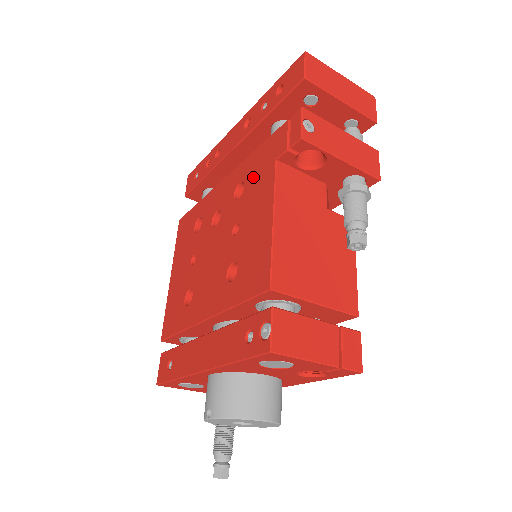
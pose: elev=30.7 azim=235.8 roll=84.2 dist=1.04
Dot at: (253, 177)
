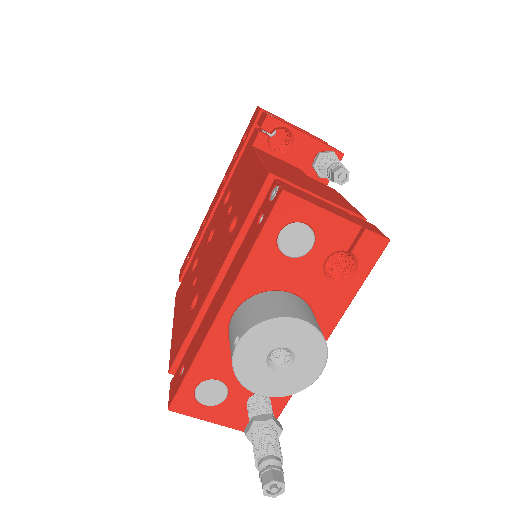
Dot at: (237, 176)
